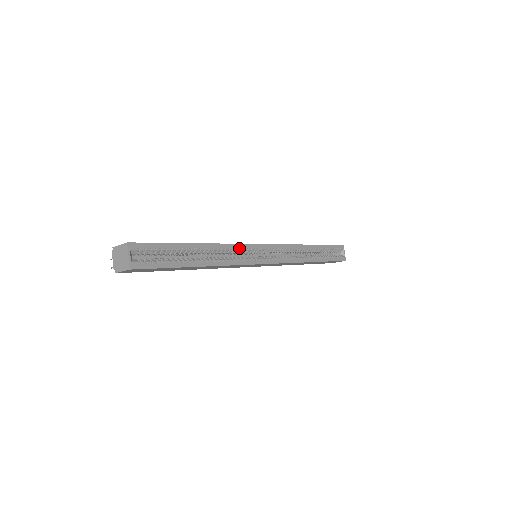
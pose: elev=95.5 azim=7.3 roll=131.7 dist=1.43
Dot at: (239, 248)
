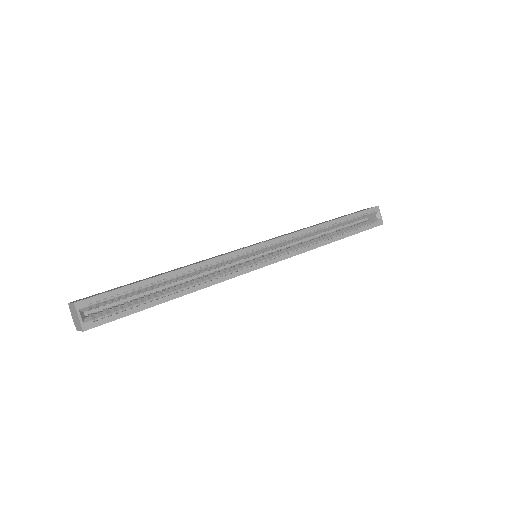
Dot at: (226, 259)
